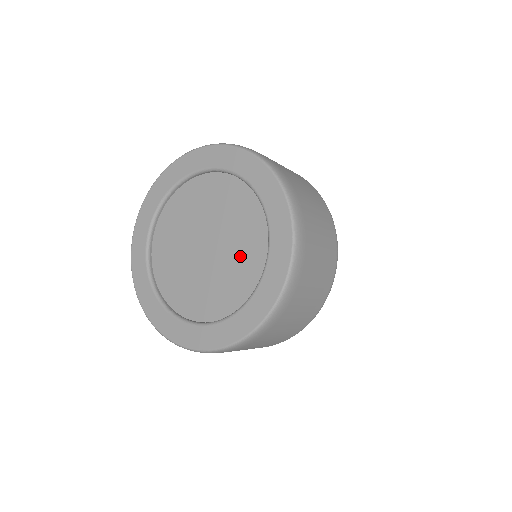
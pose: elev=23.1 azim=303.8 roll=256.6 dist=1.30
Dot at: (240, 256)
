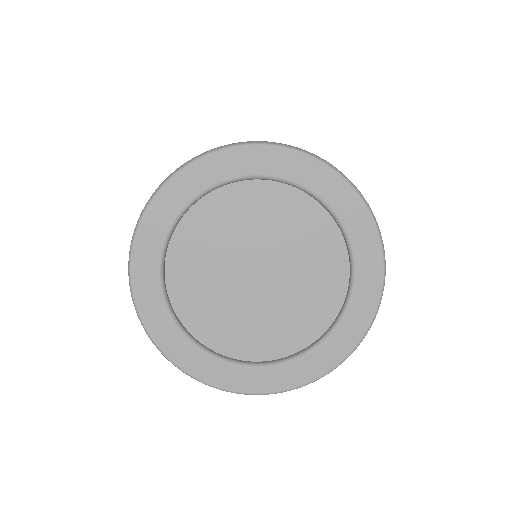
Dot at: (306, 297)
